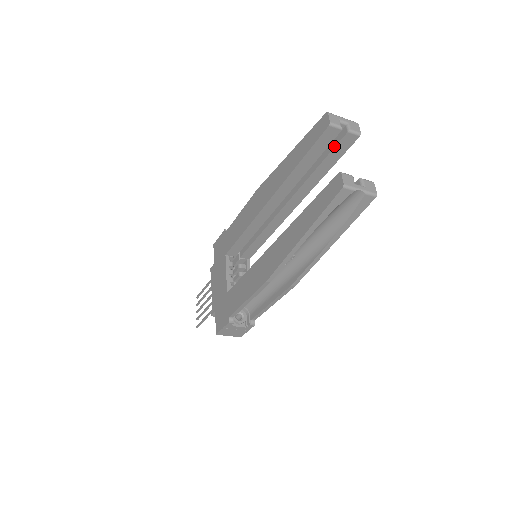
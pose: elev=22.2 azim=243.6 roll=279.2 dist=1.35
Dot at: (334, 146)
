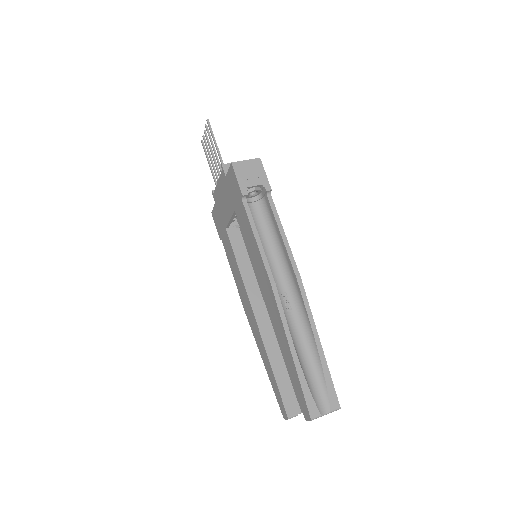
Dot at: occluded
